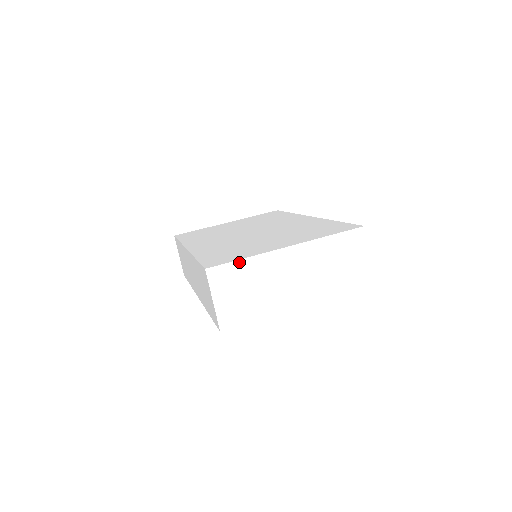
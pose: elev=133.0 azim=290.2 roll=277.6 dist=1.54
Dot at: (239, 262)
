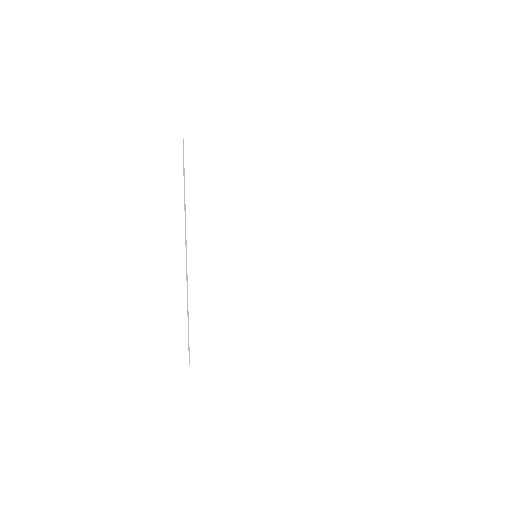
Dot at: occluded
